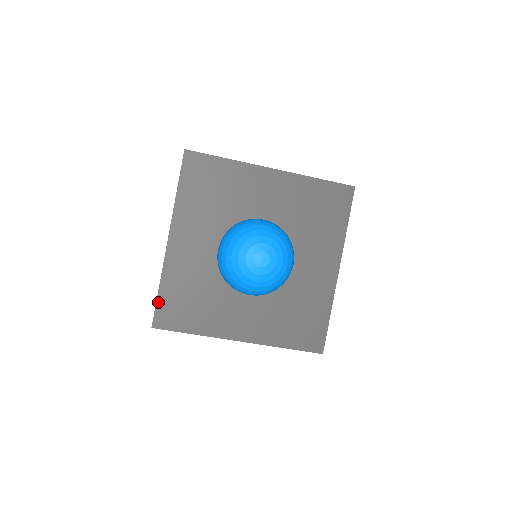
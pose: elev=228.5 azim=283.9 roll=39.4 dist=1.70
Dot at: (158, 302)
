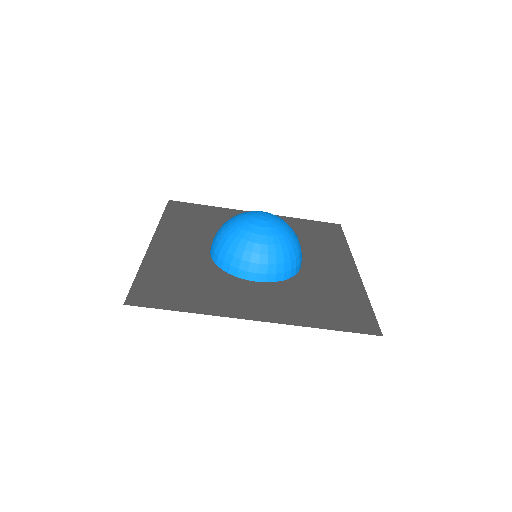
Dot at: (135, 283)
